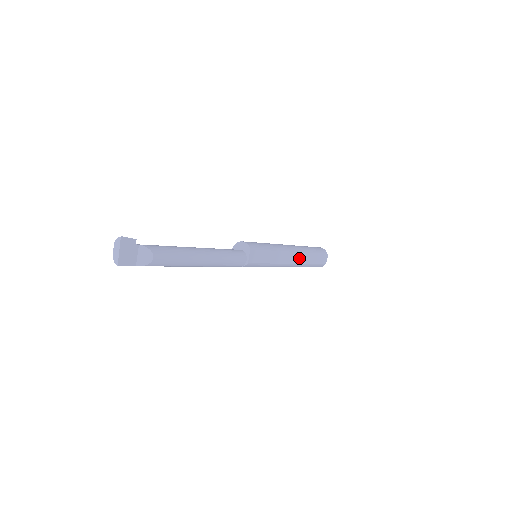
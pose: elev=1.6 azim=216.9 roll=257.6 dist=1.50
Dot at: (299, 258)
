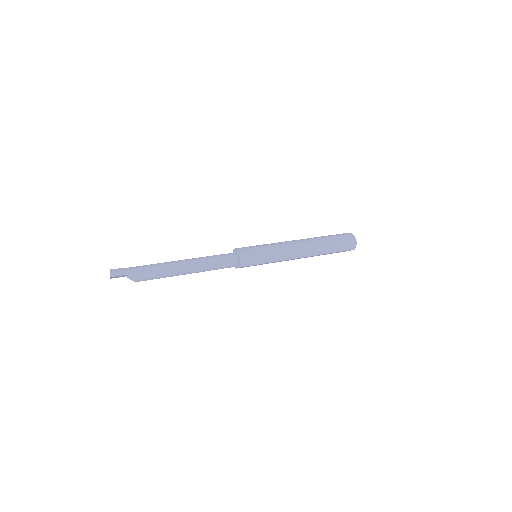
Dot at: occluded
